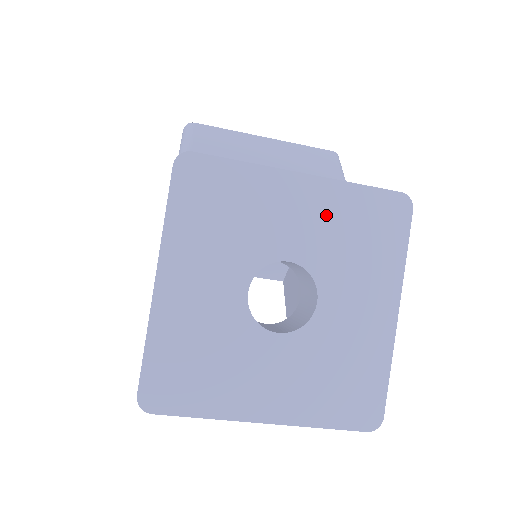
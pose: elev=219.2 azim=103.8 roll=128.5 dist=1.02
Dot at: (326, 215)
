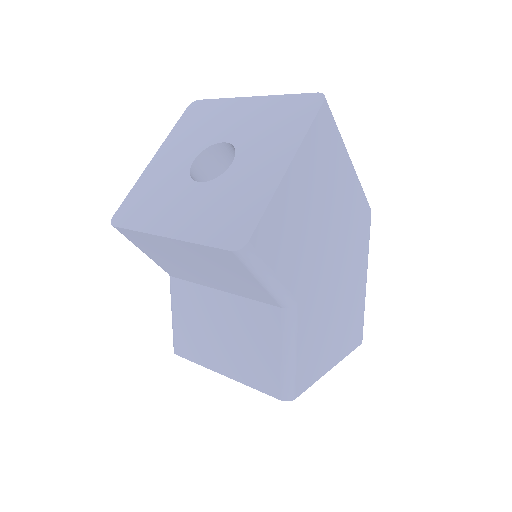
Dot at: occluded
